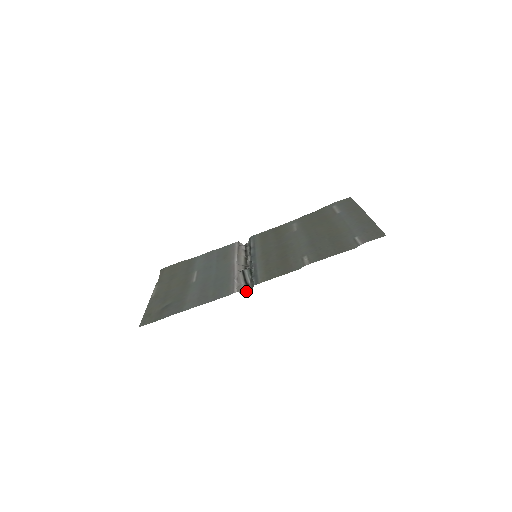
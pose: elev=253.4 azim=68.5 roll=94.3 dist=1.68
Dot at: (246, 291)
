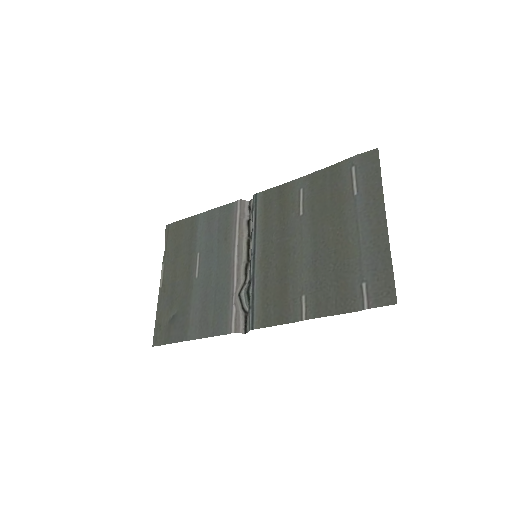
Dot at: (244, 327)
